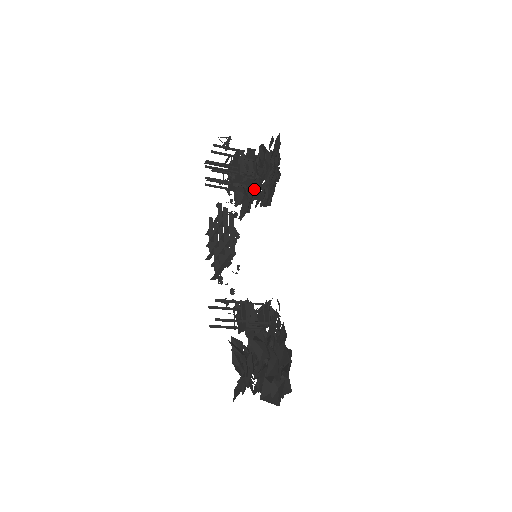
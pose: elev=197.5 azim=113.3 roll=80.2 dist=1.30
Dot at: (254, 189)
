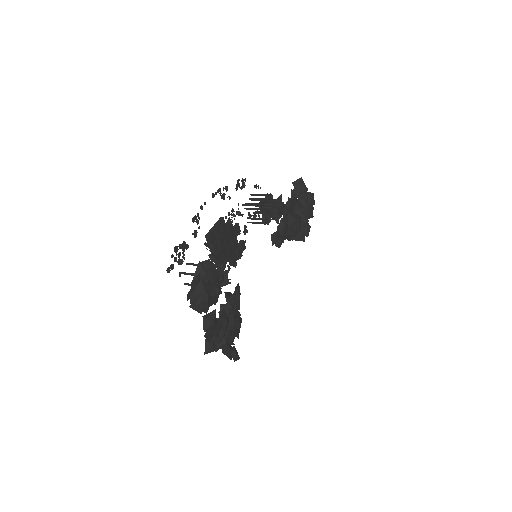
Dot at: occluded
